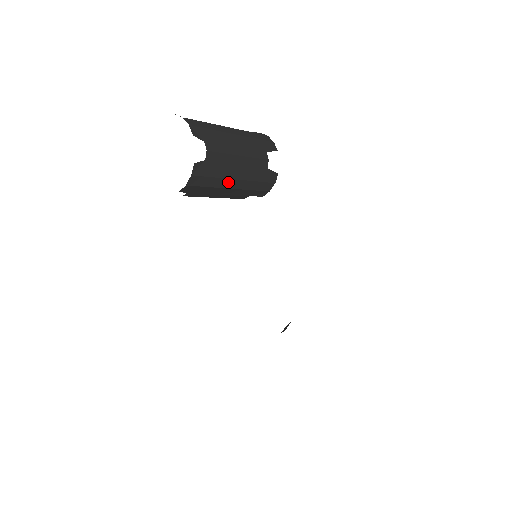
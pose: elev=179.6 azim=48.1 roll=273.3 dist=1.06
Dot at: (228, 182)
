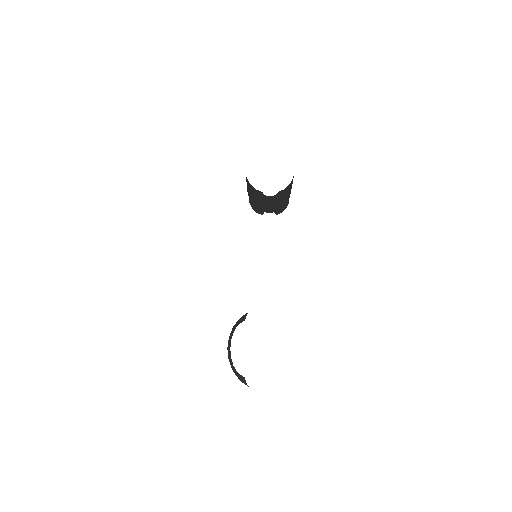
Dot at: (286, 196)
